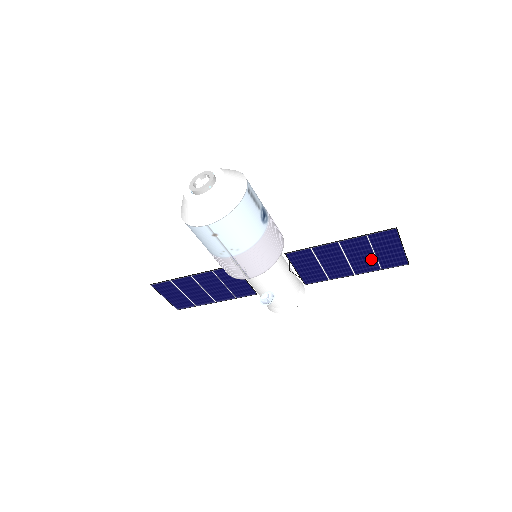
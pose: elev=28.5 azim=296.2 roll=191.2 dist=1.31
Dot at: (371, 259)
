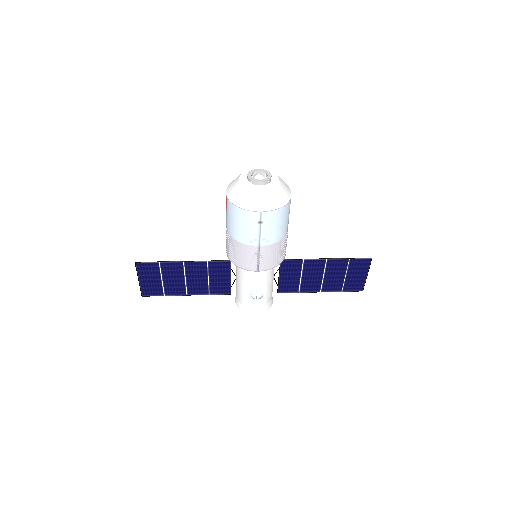
Dot at: (340, 280)
